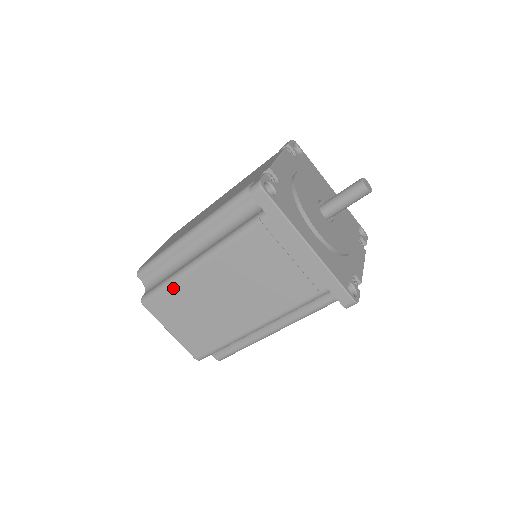
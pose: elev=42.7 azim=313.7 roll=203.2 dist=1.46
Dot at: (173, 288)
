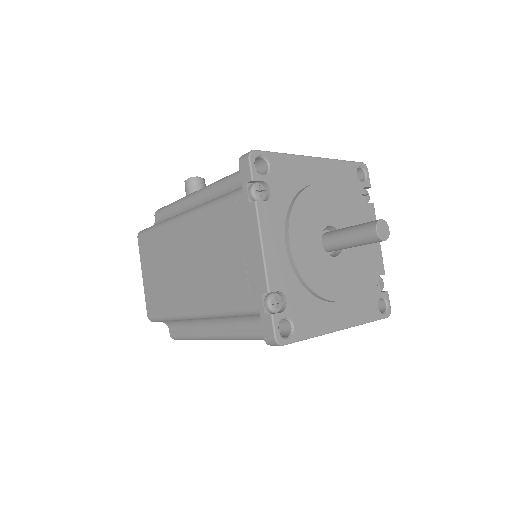
Dot at: occluded
